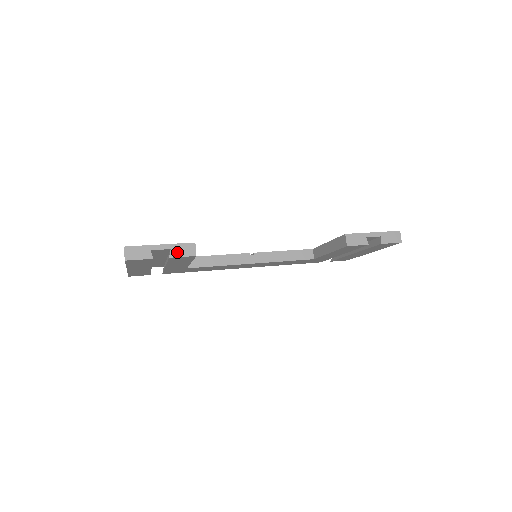
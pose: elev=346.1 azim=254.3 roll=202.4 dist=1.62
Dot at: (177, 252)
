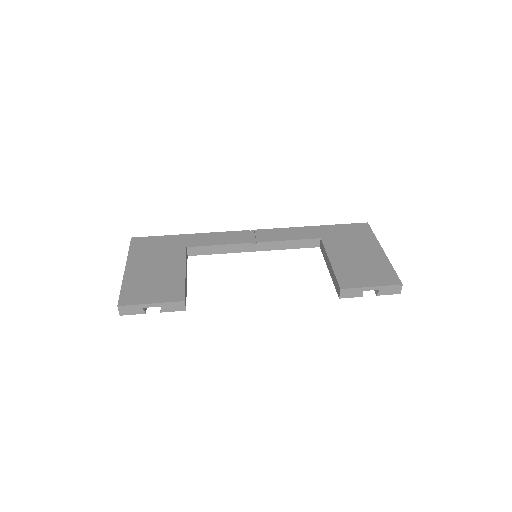
Dot at: (167, 308)
